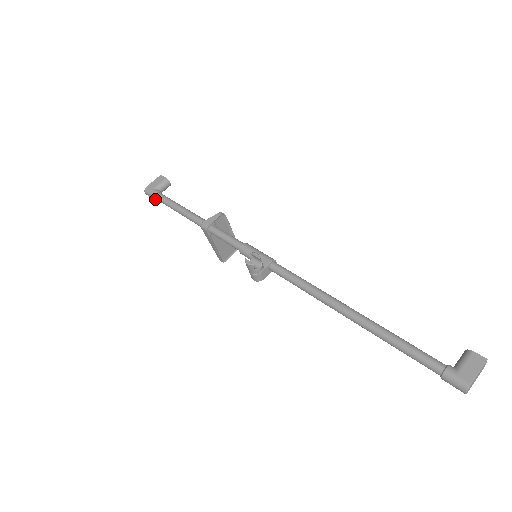
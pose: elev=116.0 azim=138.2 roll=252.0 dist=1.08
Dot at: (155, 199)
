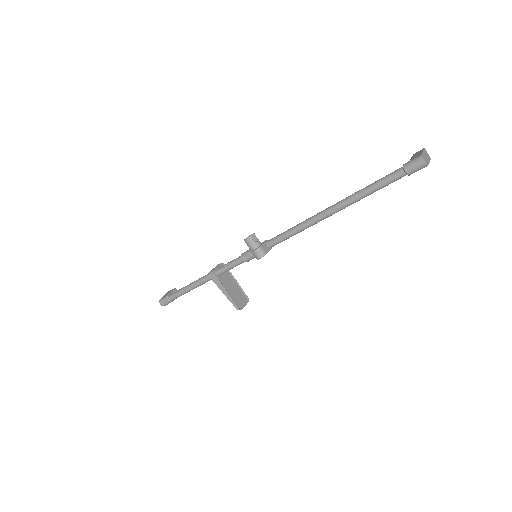
Dot at: (169, 300)
